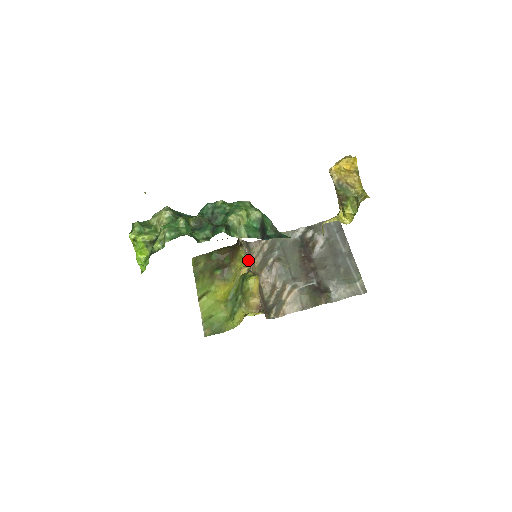
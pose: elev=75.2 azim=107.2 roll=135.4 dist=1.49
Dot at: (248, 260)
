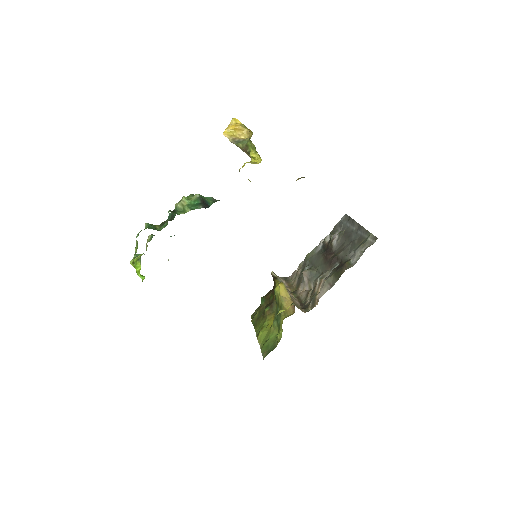
Dot at: occluded
